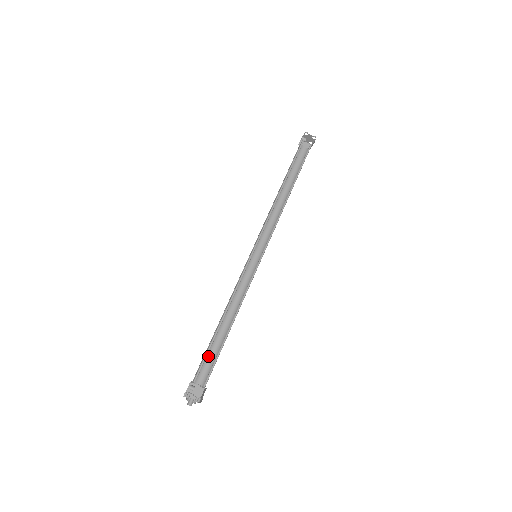
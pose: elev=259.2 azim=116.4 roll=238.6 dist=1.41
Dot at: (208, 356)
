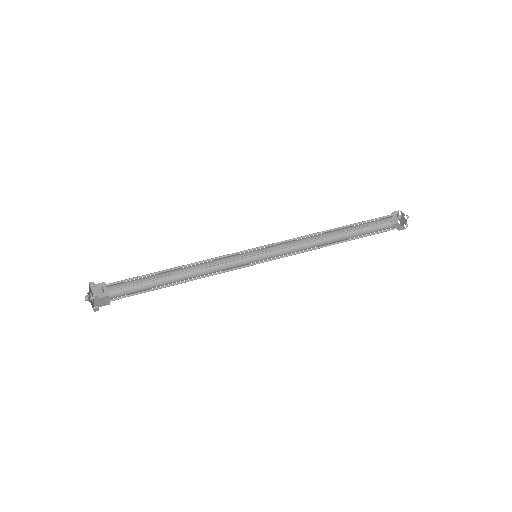
Dot at: (138, 280)
